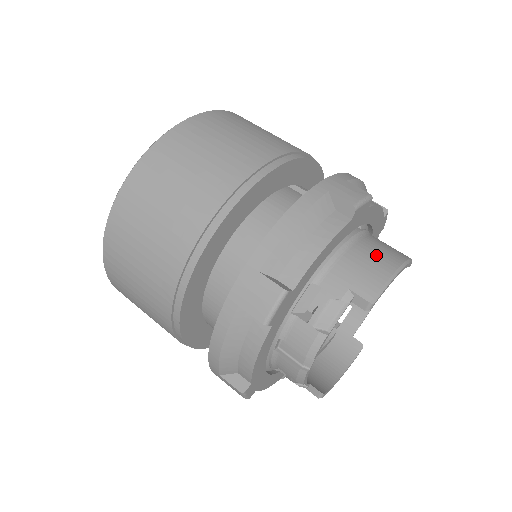
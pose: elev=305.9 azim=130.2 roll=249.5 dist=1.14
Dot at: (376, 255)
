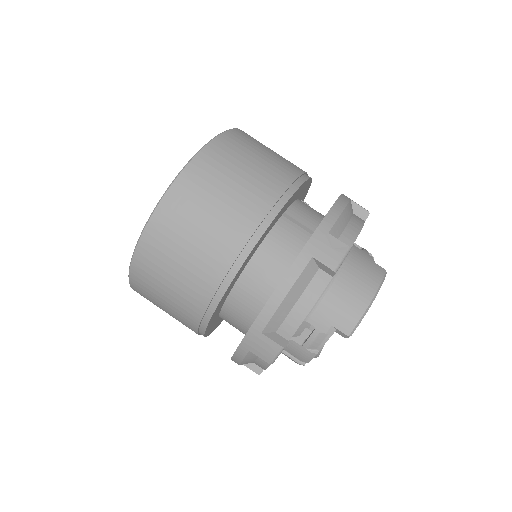
Dot at: (354, 289)
